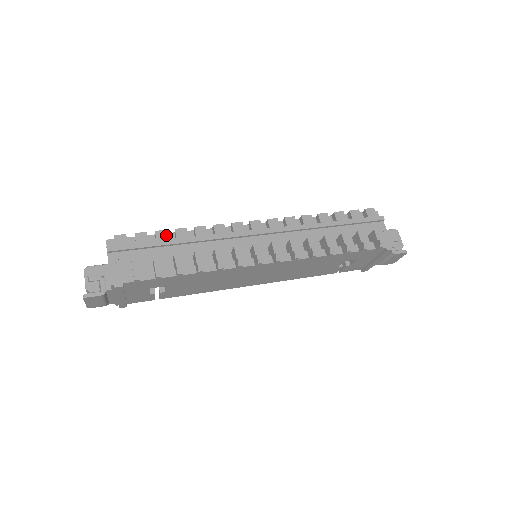
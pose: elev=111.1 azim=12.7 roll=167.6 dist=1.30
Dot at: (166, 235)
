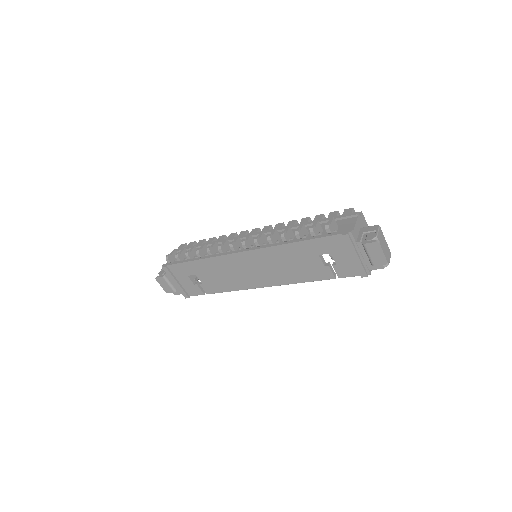
Dot at: (203, 242)
